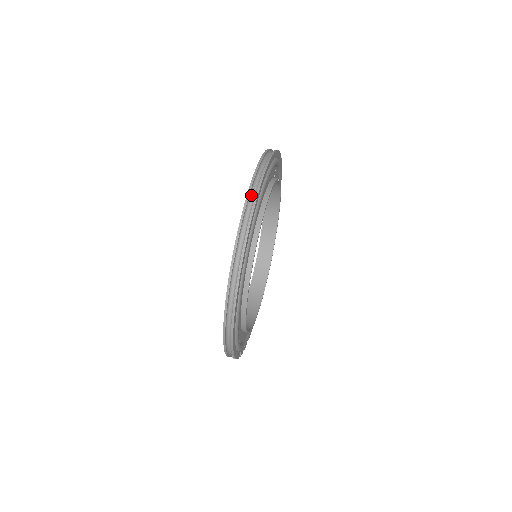
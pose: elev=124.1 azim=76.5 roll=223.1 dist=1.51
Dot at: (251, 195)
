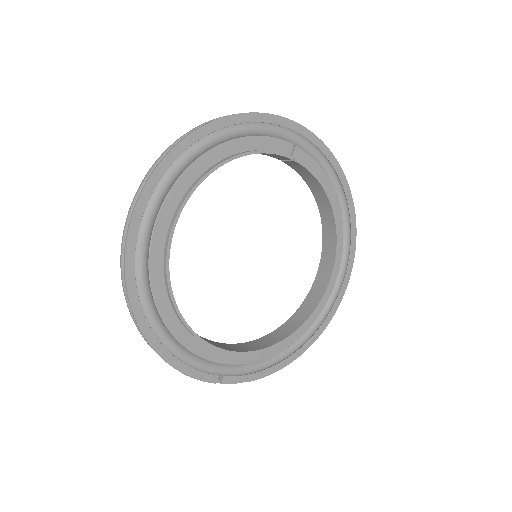
Dot at: occluded
